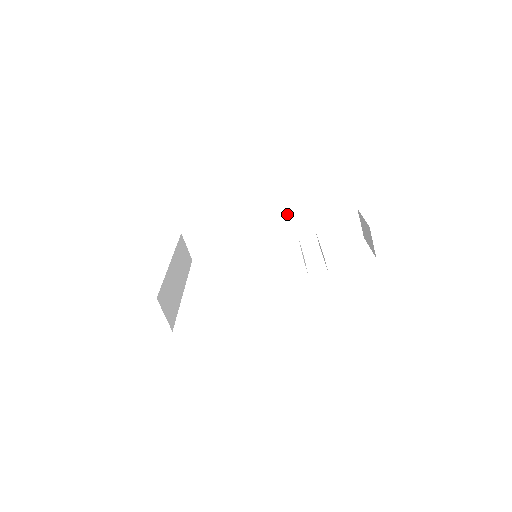
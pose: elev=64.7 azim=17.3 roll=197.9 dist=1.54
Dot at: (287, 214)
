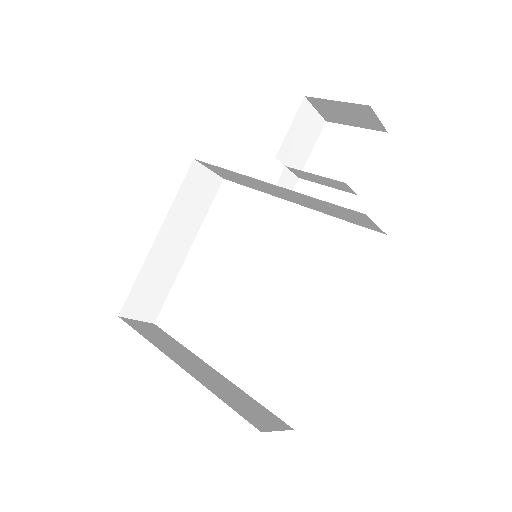
Dot at: (202, 174)
